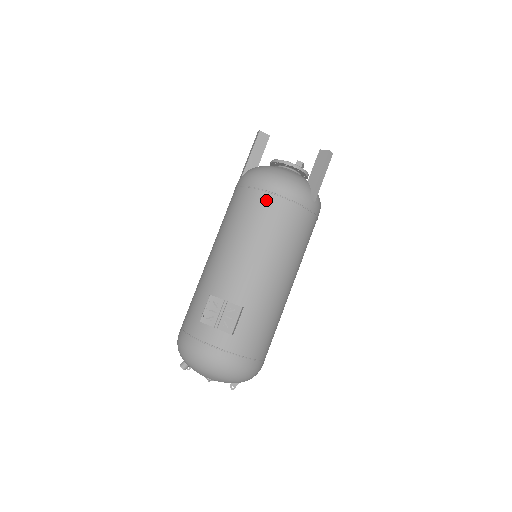
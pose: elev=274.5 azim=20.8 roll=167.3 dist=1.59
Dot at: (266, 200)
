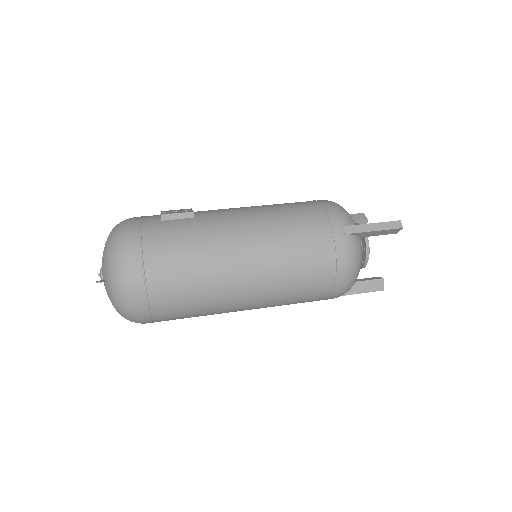
Dot at: (307, 202)
